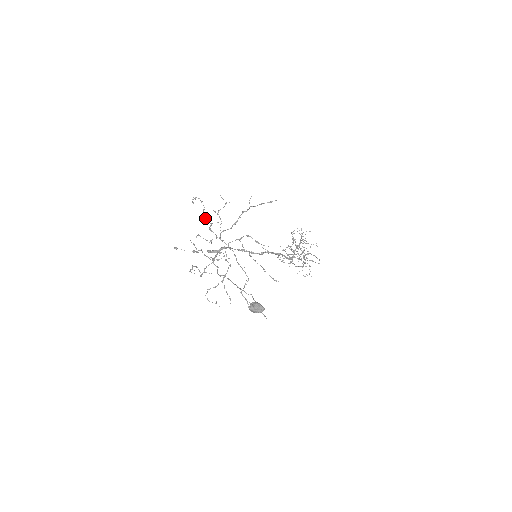
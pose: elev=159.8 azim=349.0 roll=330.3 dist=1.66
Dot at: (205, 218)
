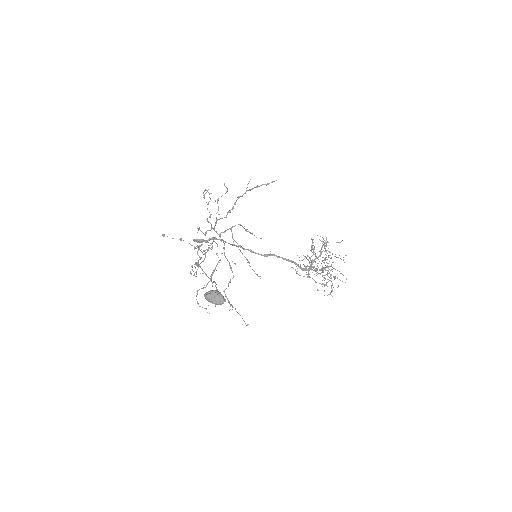
Dot at: (207, 209)
